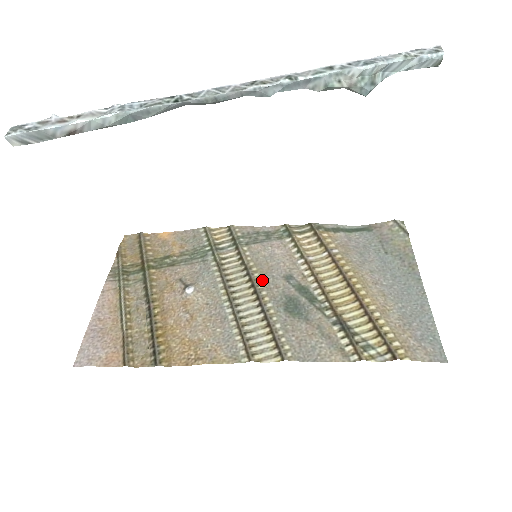
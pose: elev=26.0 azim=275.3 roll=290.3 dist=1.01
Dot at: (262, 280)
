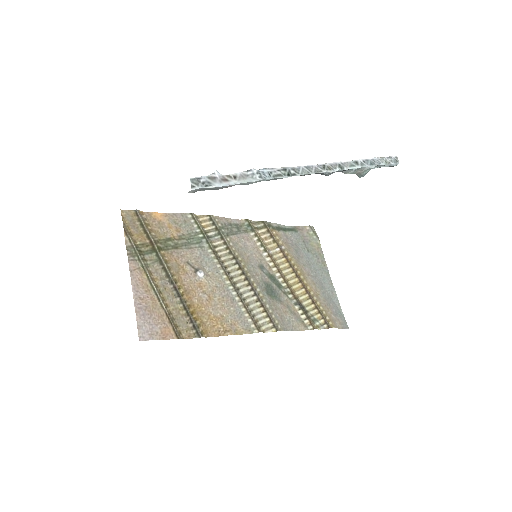
Dot at: (247, 269)
